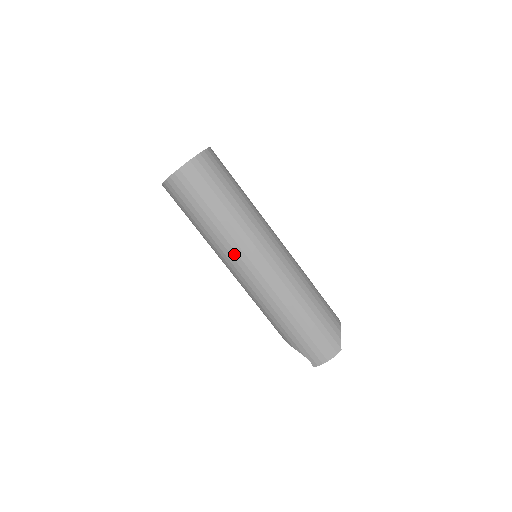
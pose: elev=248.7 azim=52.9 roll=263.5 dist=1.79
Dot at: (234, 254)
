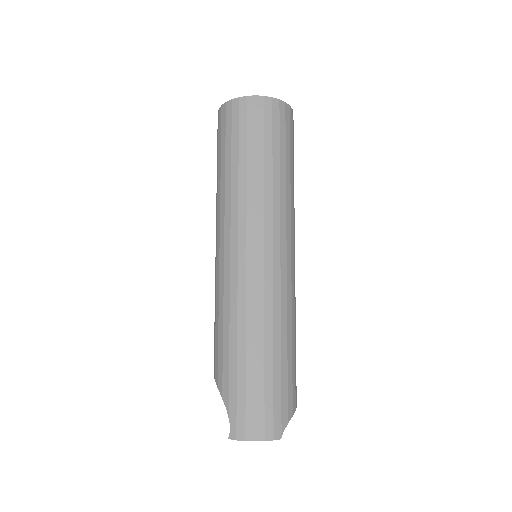
Dot at: (243, 223)
